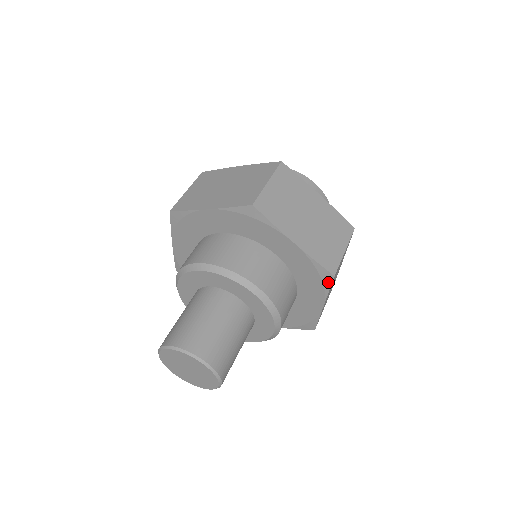
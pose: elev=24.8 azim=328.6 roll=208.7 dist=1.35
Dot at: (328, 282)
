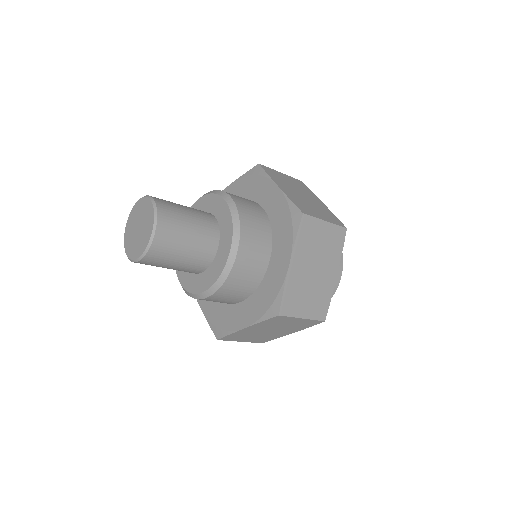
Dot at: (297, 223)
